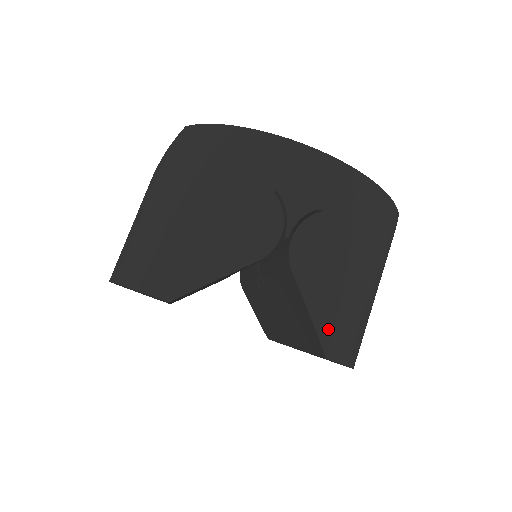
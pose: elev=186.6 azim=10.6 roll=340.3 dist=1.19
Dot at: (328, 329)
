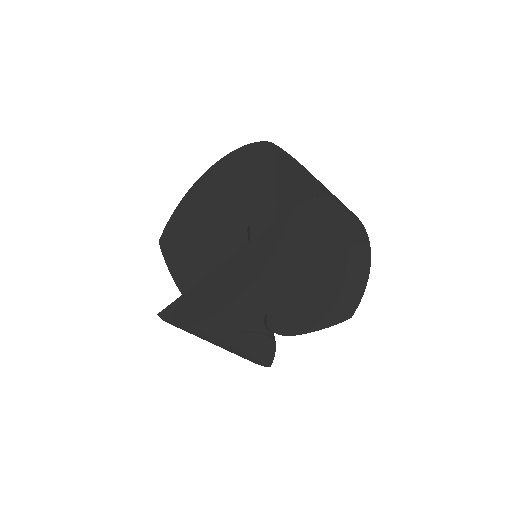
Dot at: (307, 214)
